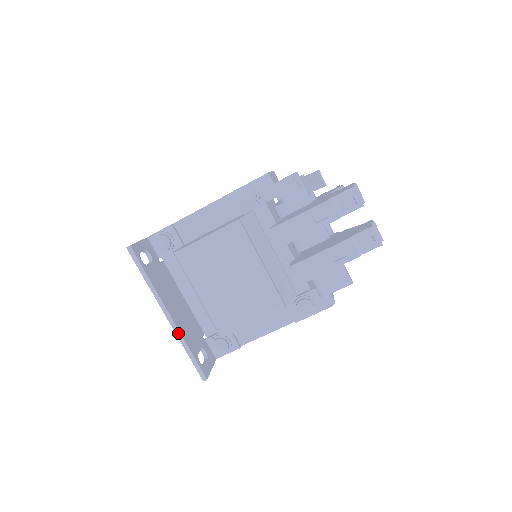
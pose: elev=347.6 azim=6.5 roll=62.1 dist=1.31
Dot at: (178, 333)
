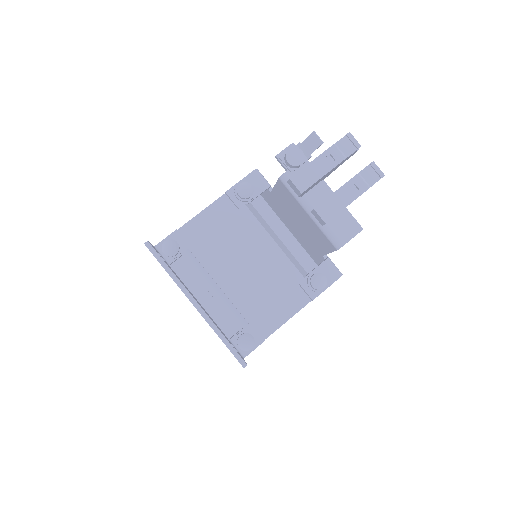
Dot at: (209, 321)
